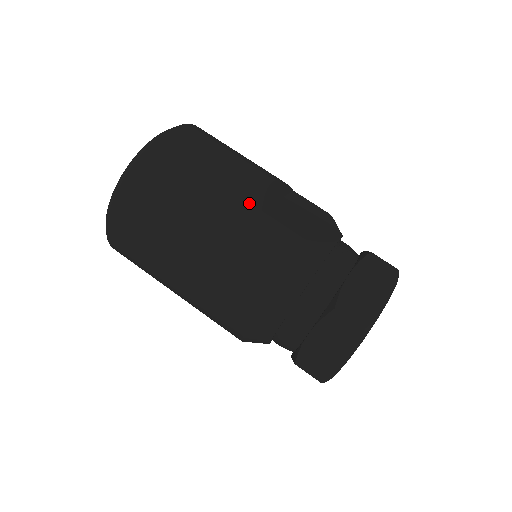
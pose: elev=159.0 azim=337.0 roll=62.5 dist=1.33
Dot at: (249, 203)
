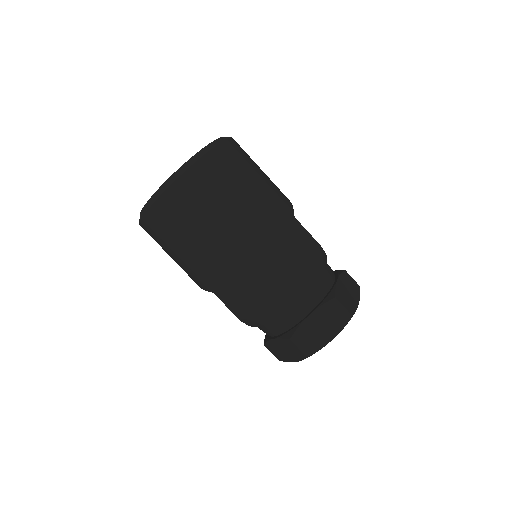
Dot at: (287, 209)
